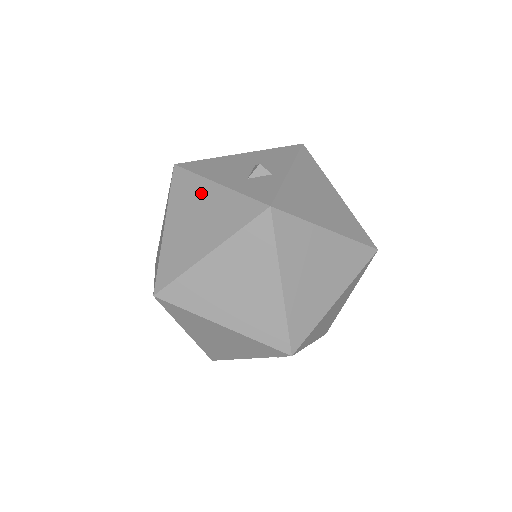
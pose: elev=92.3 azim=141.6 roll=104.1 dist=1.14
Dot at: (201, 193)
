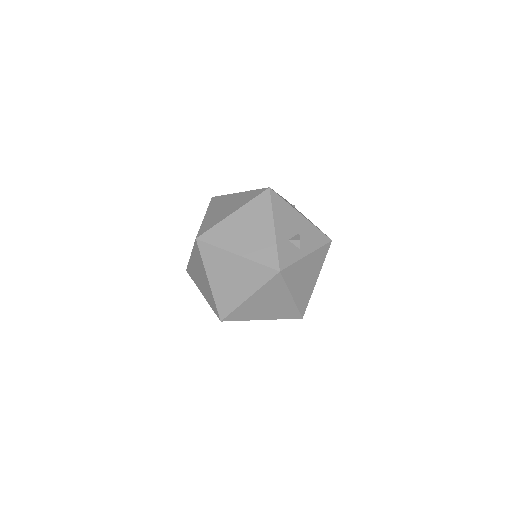
Dot at: (264, 222)
